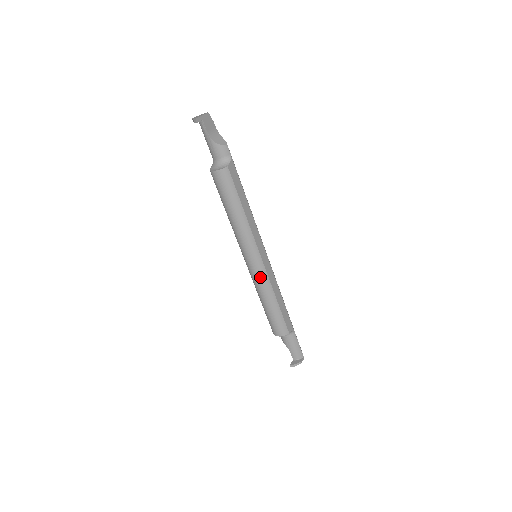
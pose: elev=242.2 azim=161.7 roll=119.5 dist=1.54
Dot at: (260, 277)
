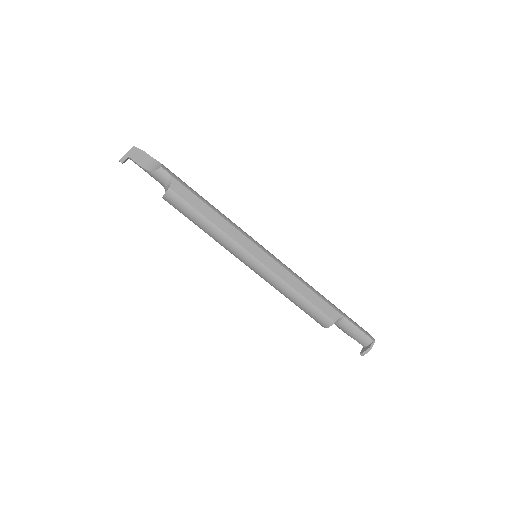
Dot at: (266, 277)
